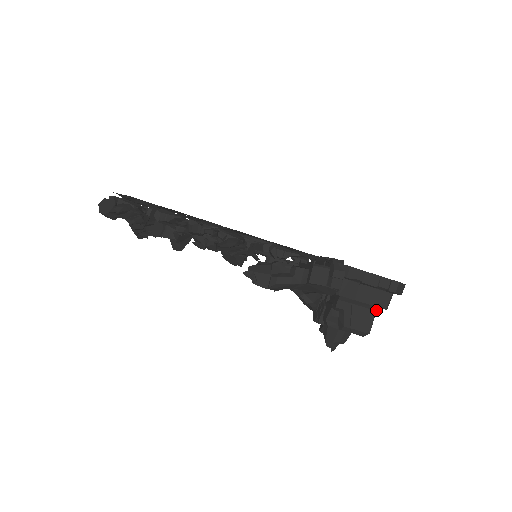
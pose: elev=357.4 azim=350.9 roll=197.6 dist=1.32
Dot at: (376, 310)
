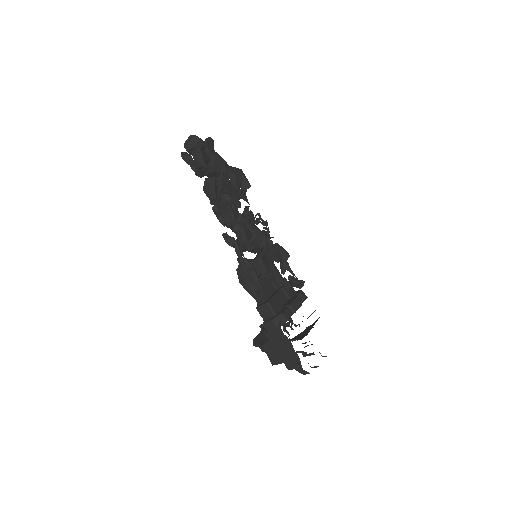
Dot at: occluded
